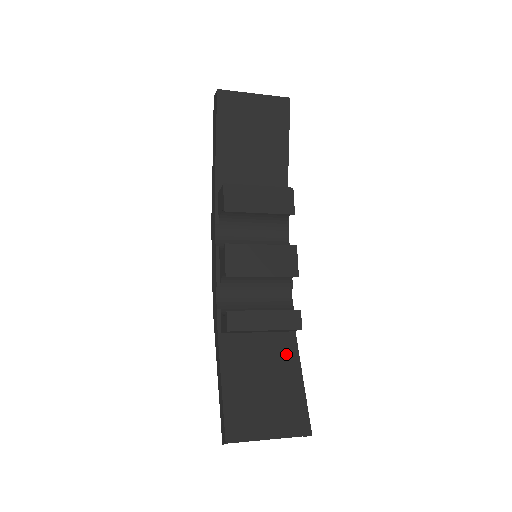
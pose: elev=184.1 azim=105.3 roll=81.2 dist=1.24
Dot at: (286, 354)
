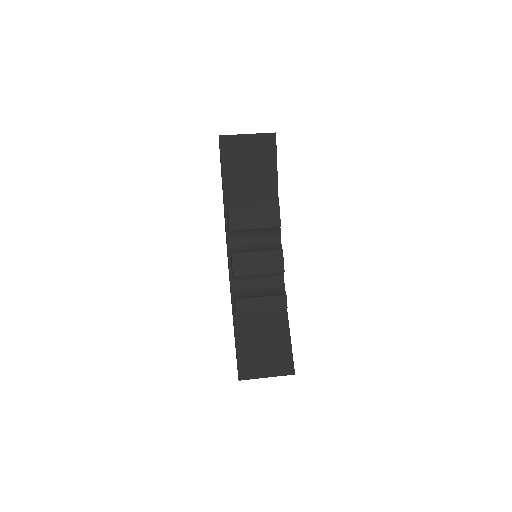
Dot at: (279, 322)
